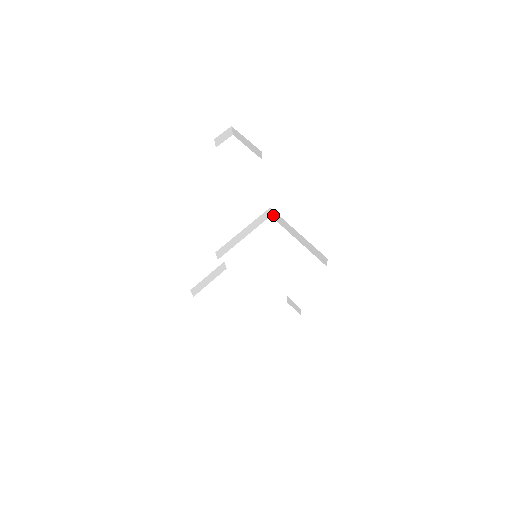
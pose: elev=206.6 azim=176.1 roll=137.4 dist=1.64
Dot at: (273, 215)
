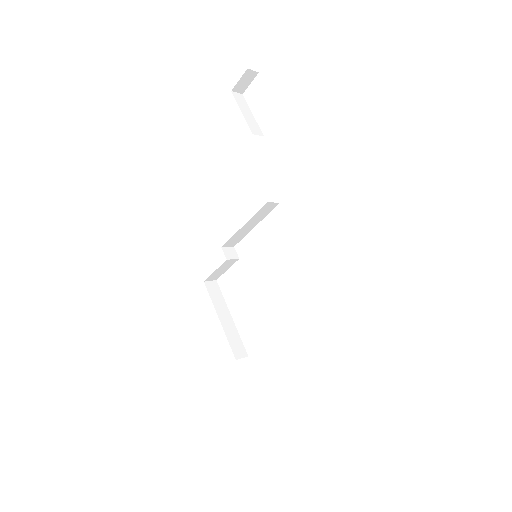
Dot at: occluded
